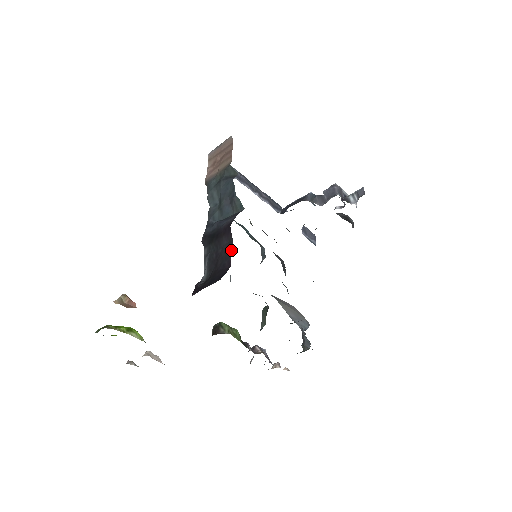
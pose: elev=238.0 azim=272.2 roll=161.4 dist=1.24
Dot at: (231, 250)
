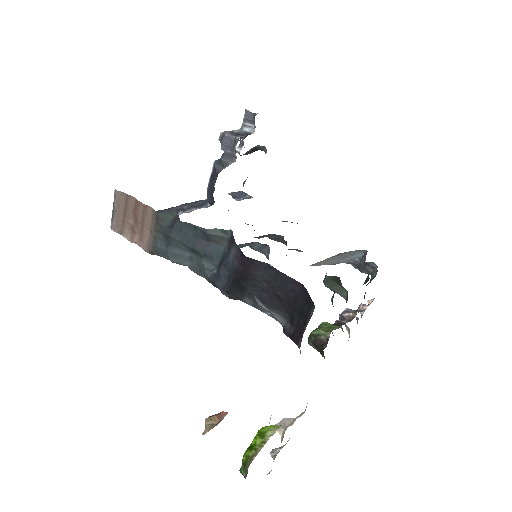
Dot at: (280, 272)
